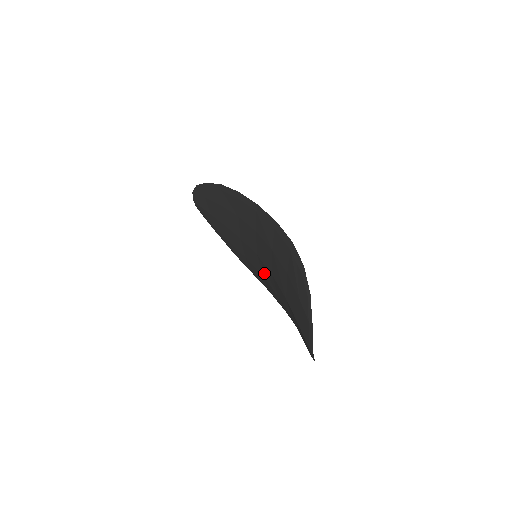
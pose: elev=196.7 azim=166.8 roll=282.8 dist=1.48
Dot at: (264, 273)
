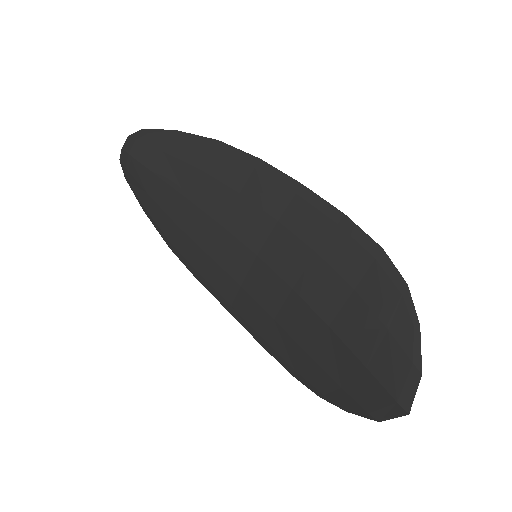
Dot at: (254, 283)
